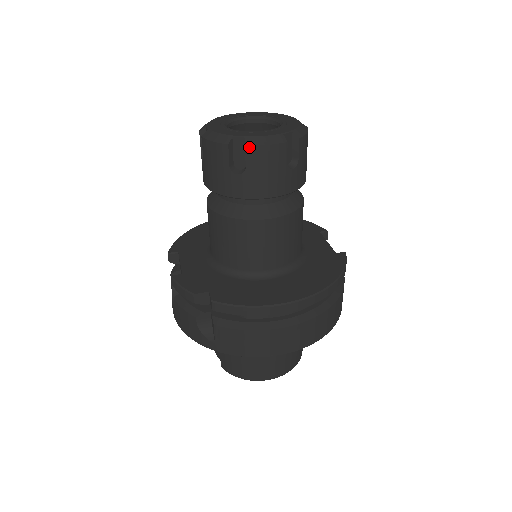
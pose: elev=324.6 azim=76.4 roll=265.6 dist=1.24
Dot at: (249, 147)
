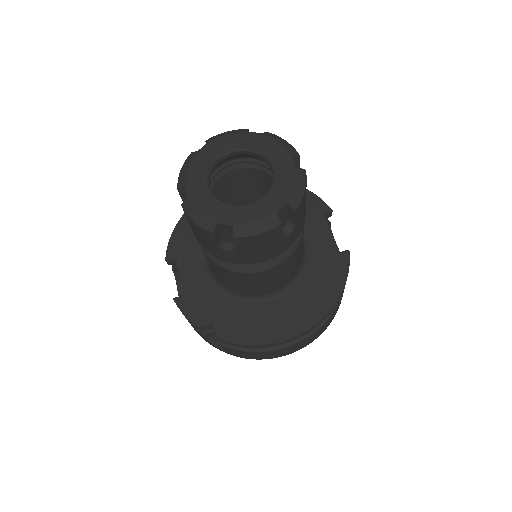
Dot at: (238, 238)
